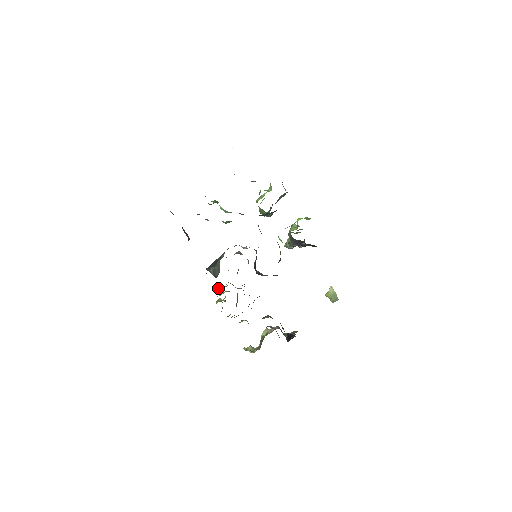
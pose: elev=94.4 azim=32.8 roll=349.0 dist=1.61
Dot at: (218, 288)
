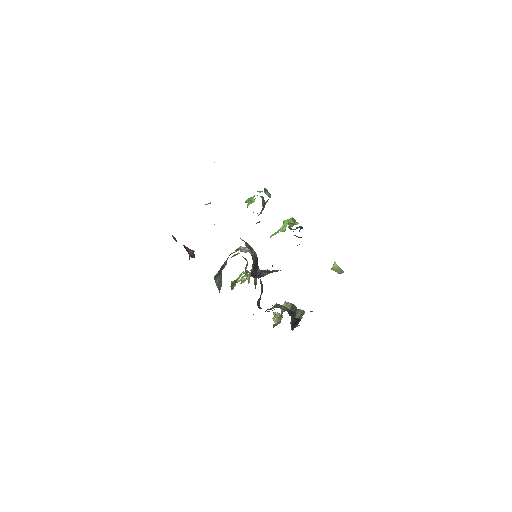
Dot at: (232, 283)
